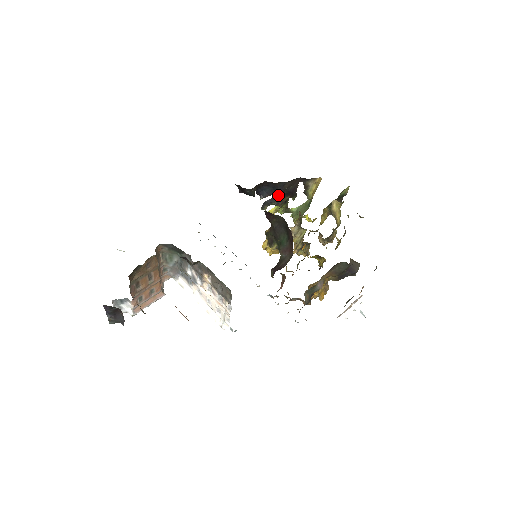
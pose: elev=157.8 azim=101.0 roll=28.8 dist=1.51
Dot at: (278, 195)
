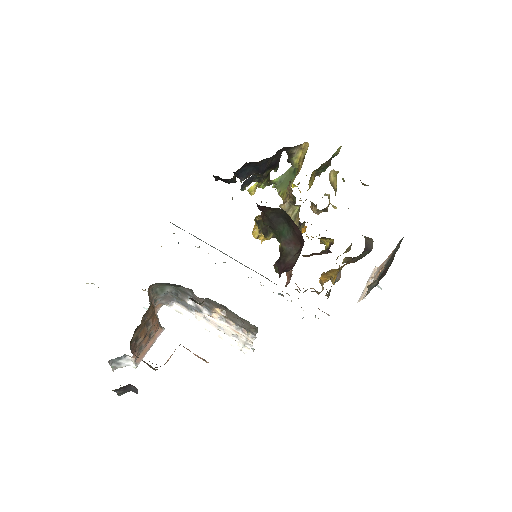
Dot at: (261, 173)
